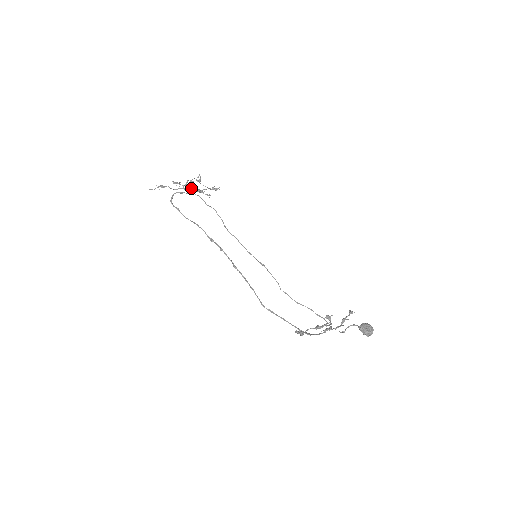
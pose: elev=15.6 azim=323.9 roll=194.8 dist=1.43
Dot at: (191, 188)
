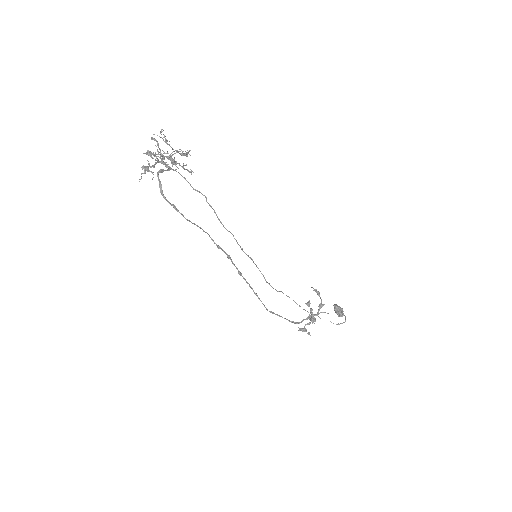
Dot at: (172, 162)
